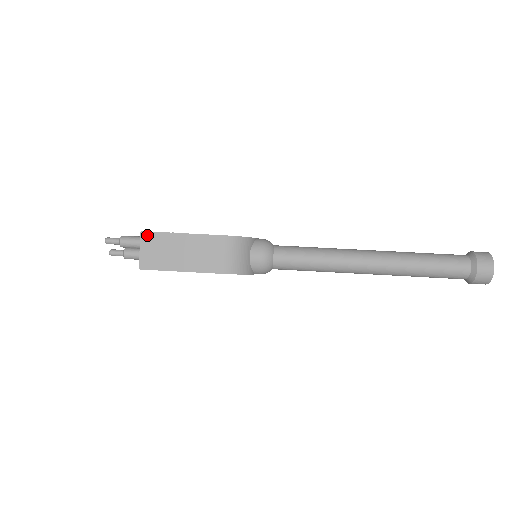
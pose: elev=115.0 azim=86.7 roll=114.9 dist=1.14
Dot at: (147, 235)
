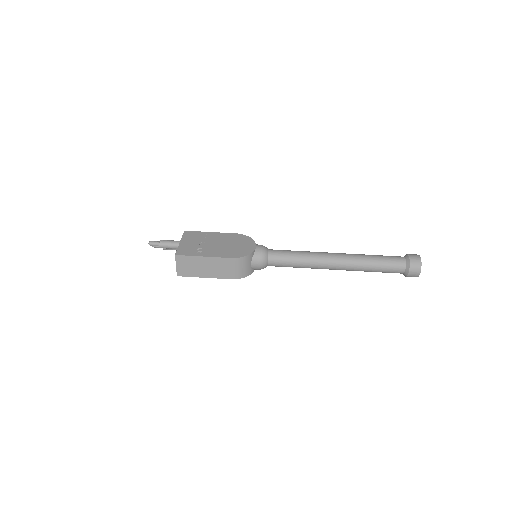
Dot at: (180, 257)
